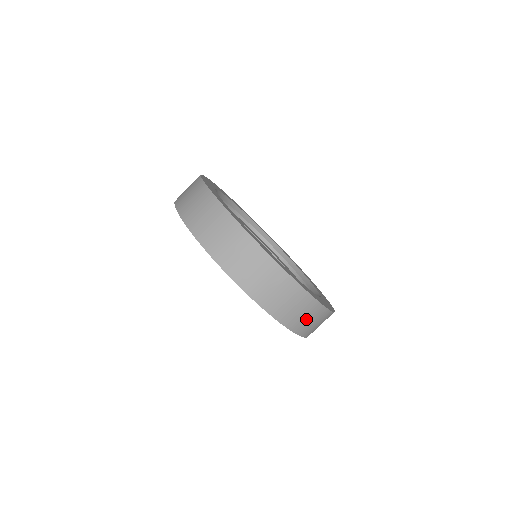
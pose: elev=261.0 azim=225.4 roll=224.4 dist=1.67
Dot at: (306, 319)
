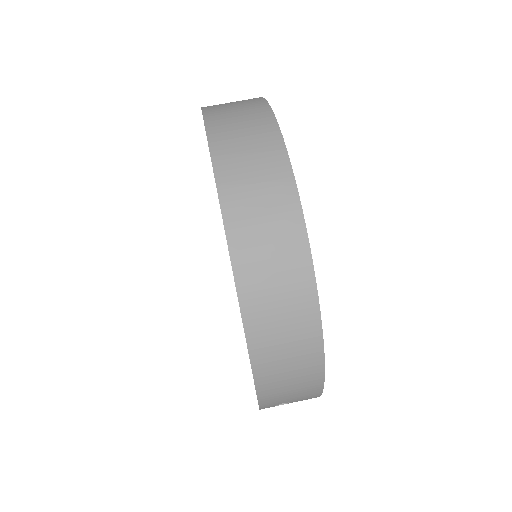
Dot at: (248, 164)
